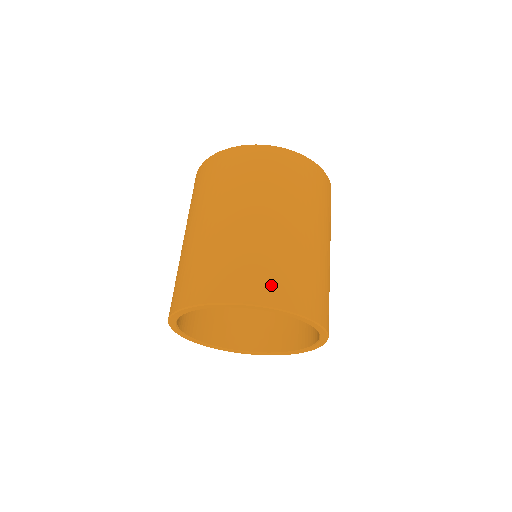
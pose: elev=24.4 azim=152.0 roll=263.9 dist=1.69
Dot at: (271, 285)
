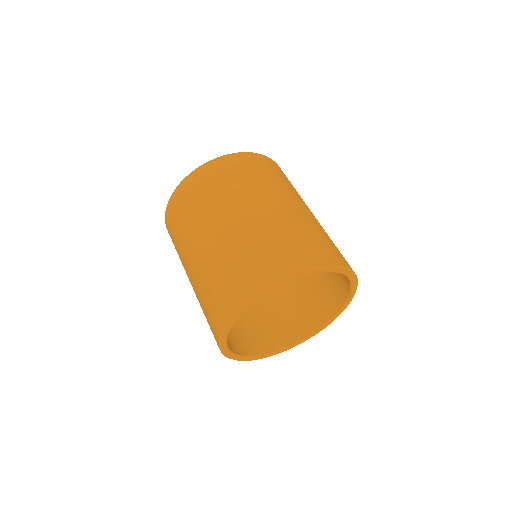
Dot at: (285, 258)
